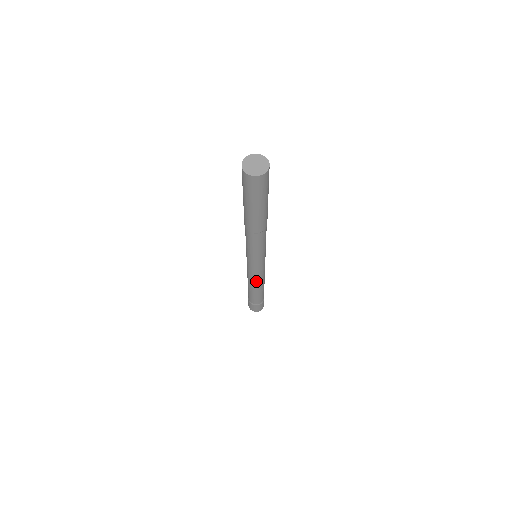
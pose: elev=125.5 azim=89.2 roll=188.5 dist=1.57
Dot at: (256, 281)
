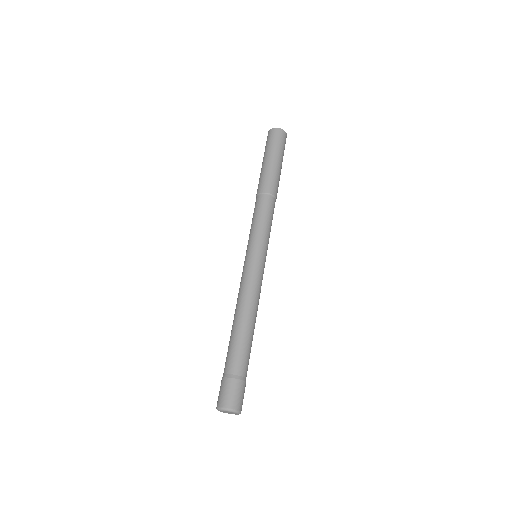
Dot at: (246, 294)
